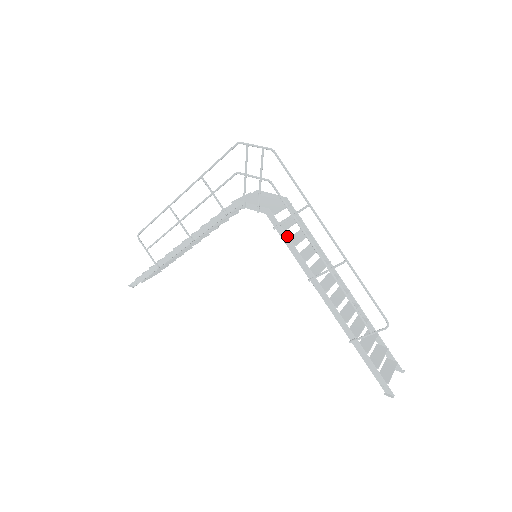
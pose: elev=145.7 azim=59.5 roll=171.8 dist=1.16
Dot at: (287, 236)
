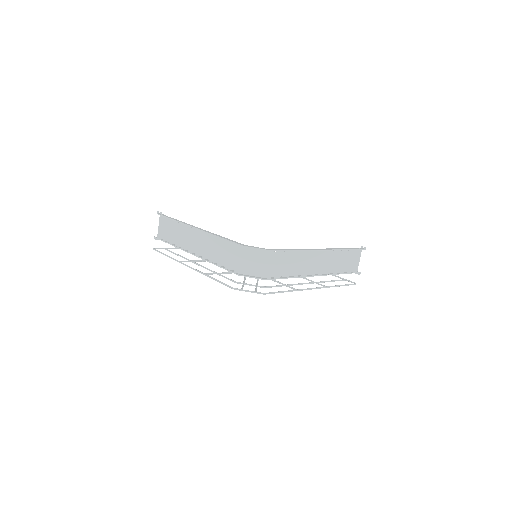
Dot at: occluded
